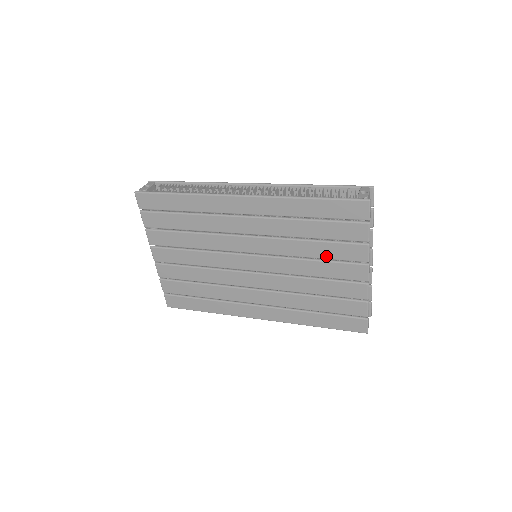
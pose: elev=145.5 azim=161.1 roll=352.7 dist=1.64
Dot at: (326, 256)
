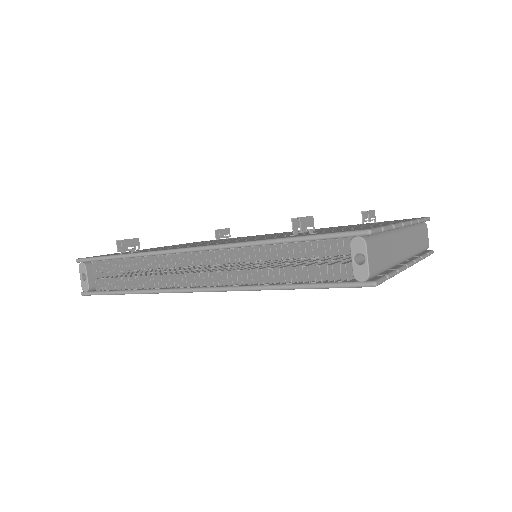
Dot at: occluded
